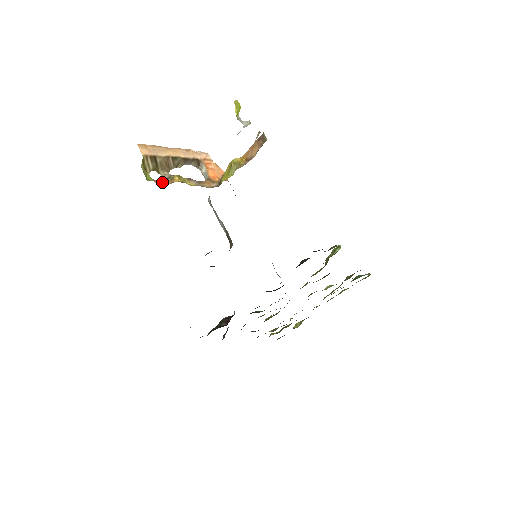
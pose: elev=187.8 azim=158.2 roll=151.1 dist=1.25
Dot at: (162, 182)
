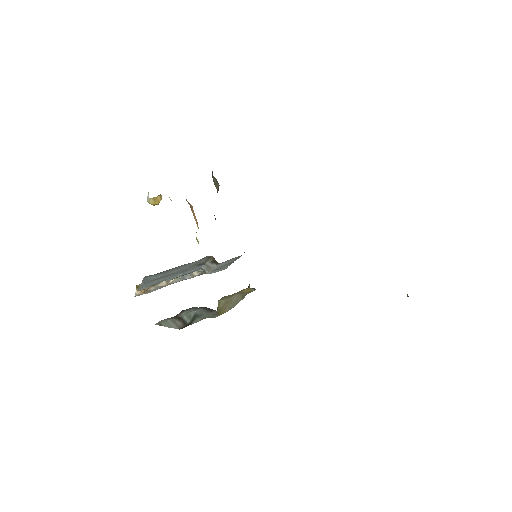
Dot at: occluded
